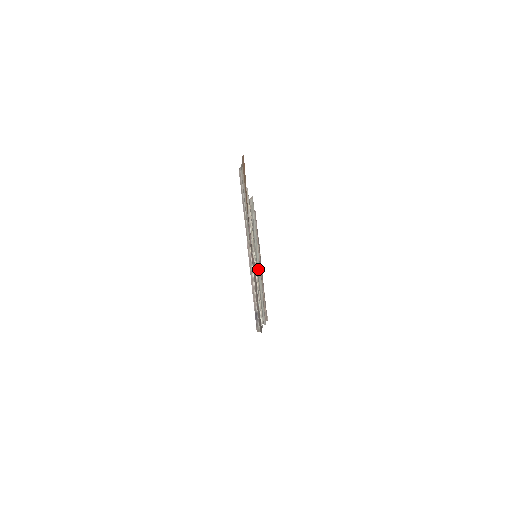
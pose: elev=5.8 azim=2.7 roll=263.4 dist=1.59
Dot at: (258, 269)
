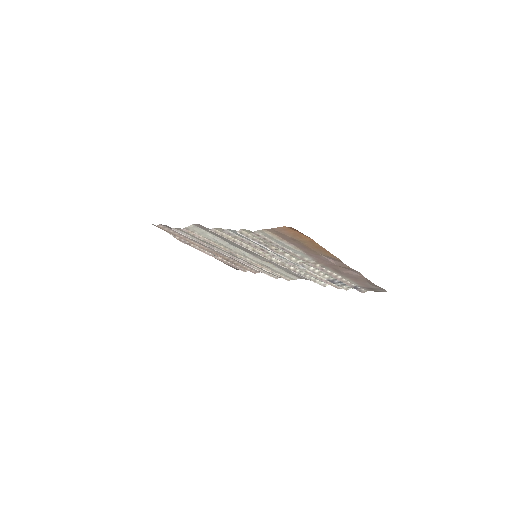
Dot at: (255, 259)
